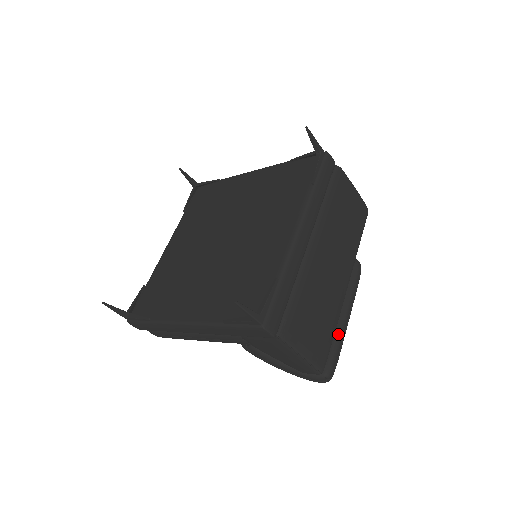
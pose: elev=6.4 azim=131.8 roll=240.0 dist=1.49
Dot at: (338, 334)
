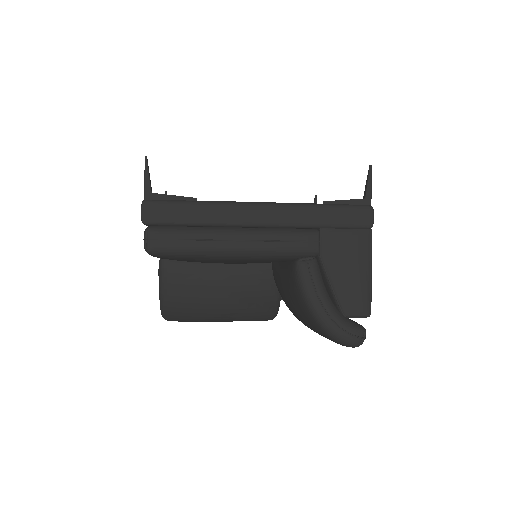
Dot at: occluded
